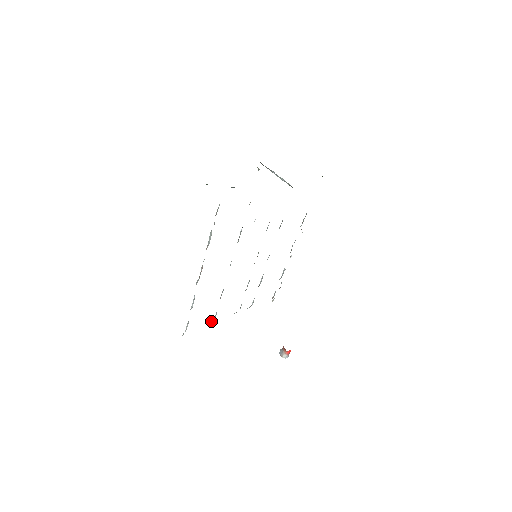
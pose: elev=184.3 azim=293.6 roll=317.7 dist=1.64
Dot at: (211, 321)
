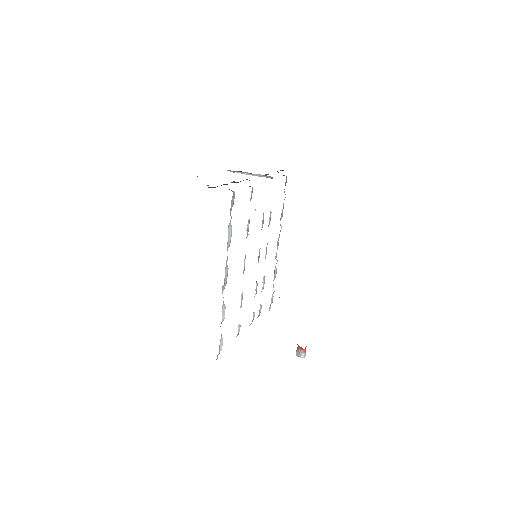
Dot at: (236, 336)
